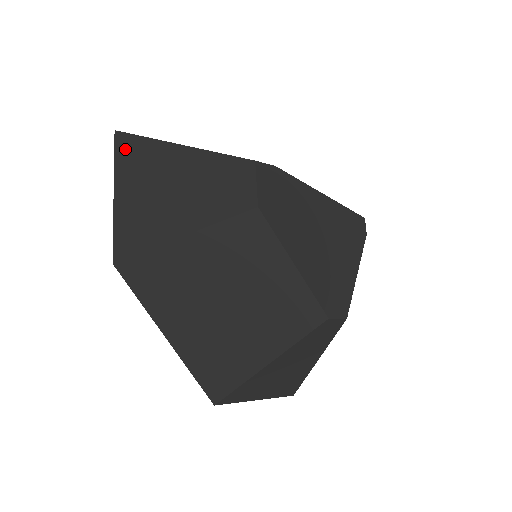
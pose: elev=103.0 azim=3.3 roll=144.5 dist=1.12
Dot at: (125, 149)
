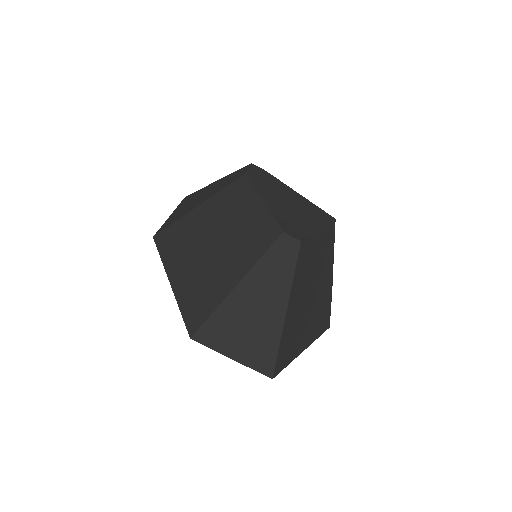
Dot at: occluded
